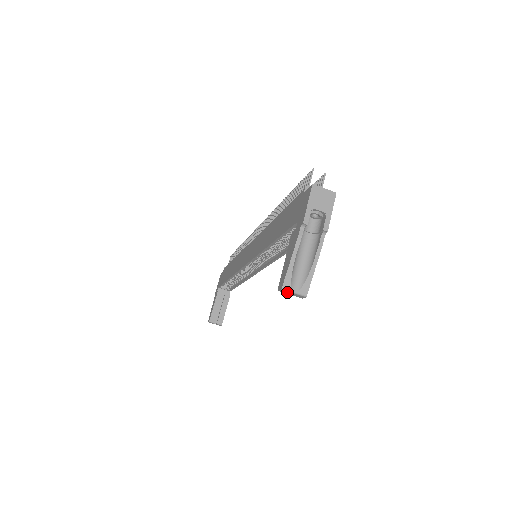
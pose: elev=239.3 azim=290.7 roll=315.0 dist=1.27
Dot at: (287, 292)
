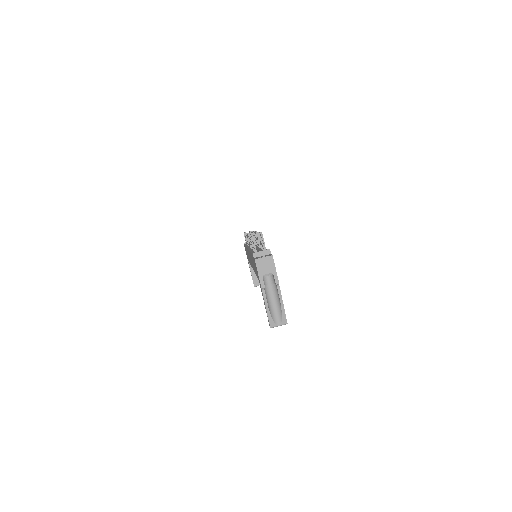
Dot at: (275, 326)
